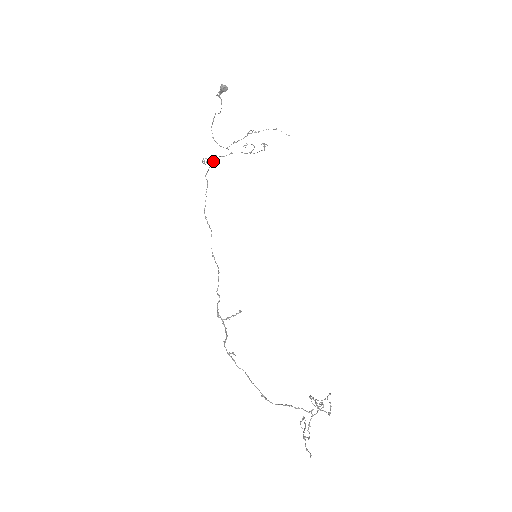
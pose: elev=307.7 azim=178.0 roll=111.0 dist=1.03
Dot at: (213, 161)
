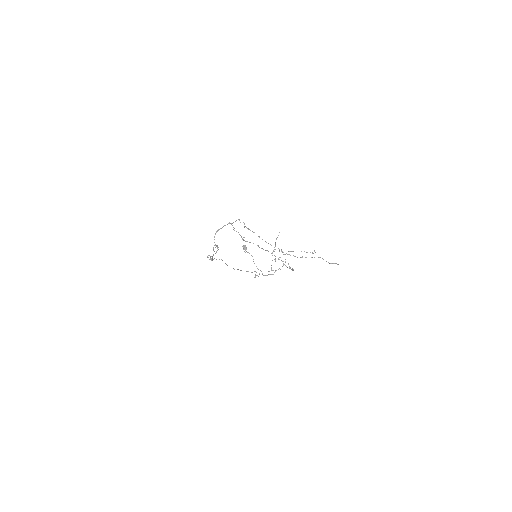
Dot at: (259, 273)
